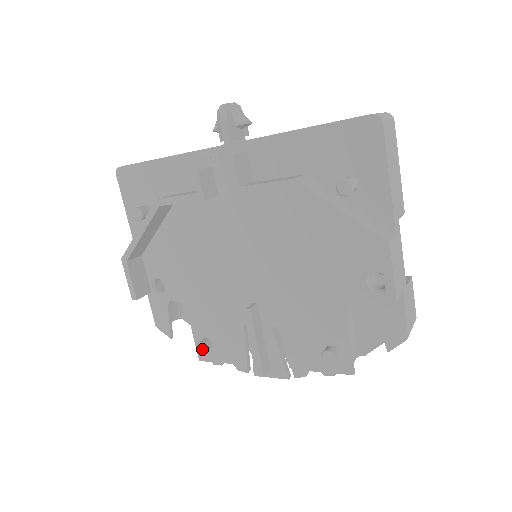
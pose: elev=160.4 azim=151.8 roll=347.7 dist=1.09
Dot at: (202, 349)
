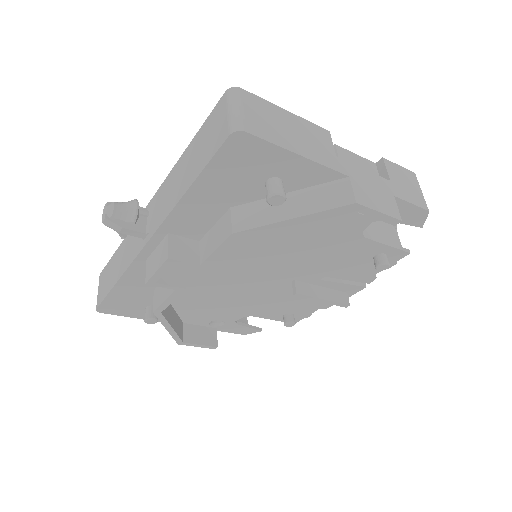
Dot at: (291, 325)
